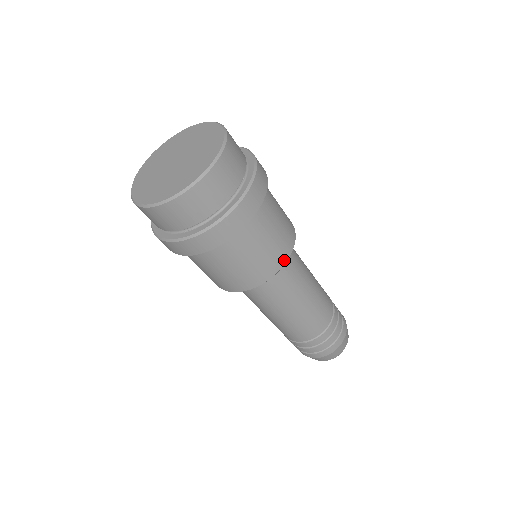
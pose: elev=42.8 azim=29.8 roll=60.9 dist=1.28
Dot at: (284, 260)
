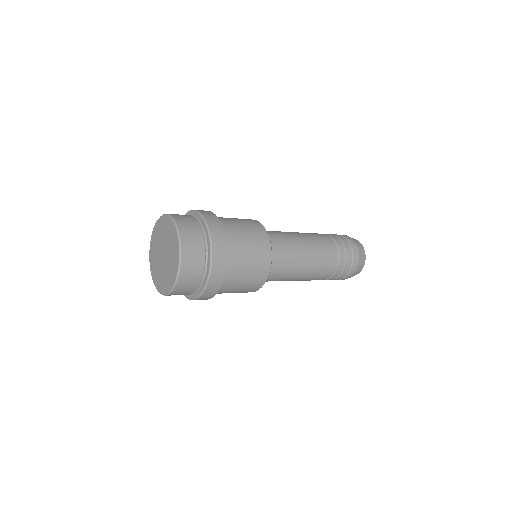
Dot at: occluded
